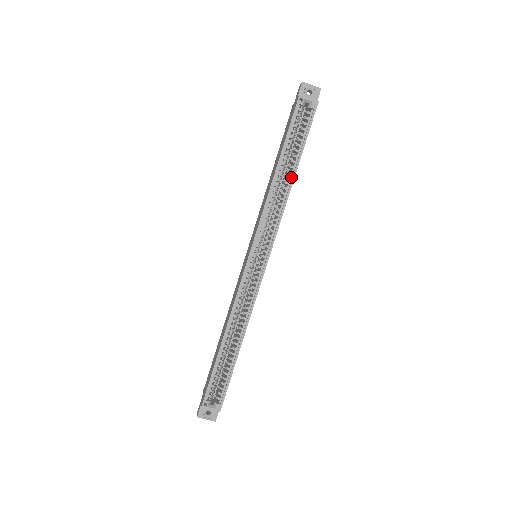
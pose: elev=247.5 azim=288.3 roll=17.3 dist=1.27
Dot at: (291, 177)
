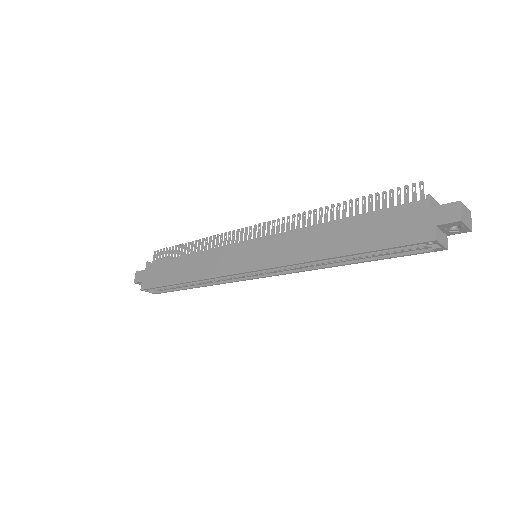
Dot at: (344, 261)
